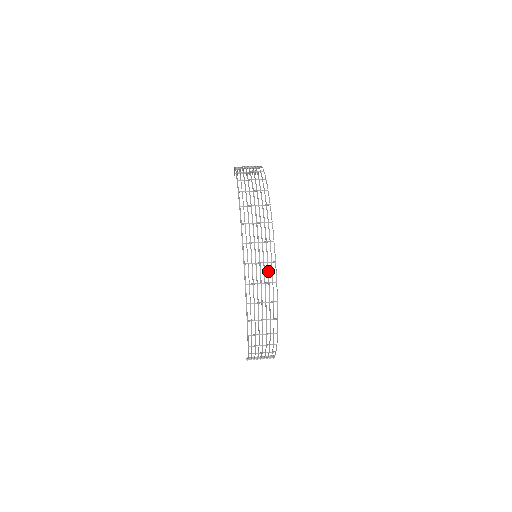
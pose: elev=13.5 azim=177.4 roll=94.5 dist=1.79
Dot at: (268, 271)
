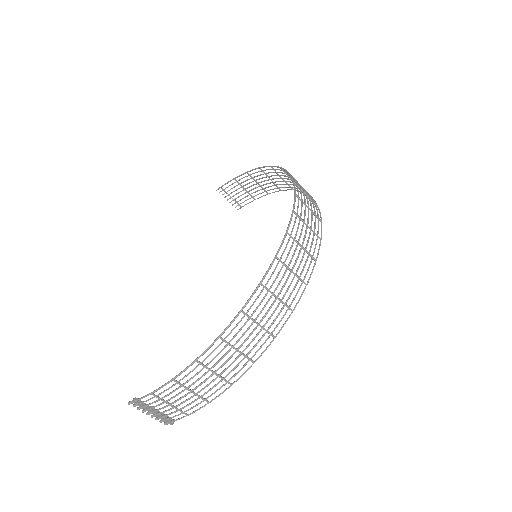
Dot at: occluded
